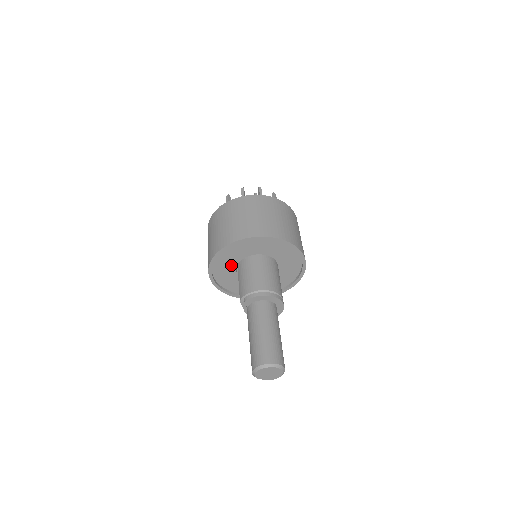
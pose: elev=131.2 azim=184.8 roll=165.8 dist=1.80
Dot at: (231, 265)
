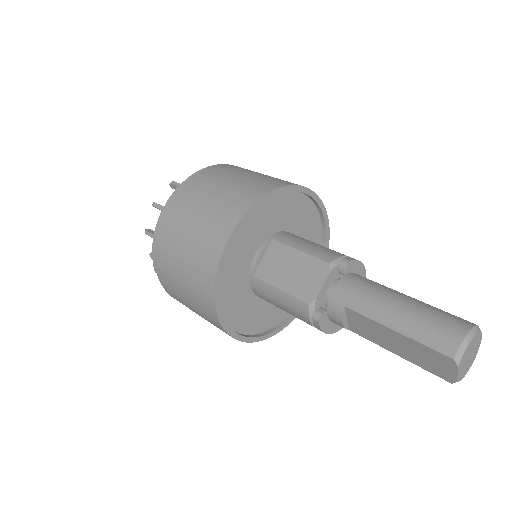
Dot at: (263, 231)
